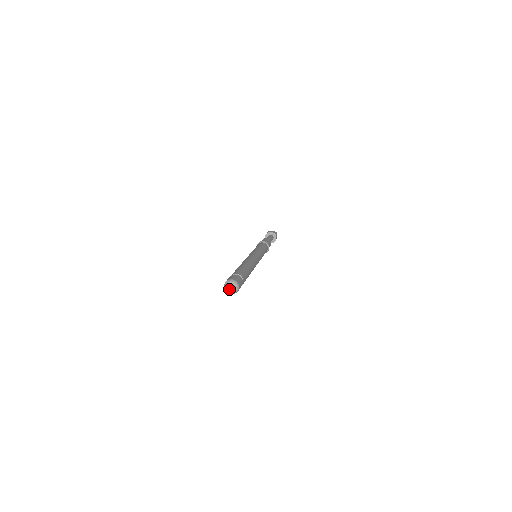
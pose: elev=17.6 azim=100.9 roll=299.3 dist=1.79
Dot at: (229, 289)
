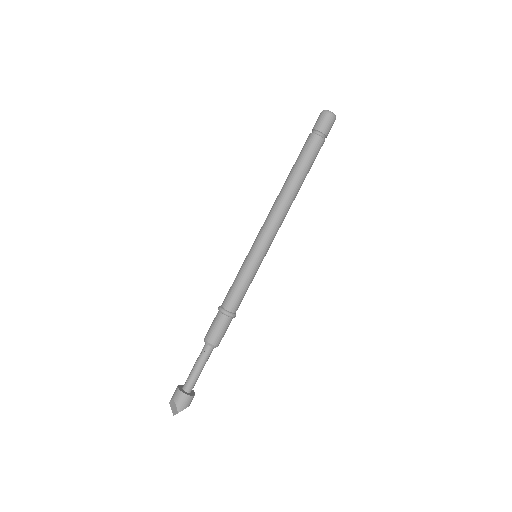
Dot at: (329, 111)
